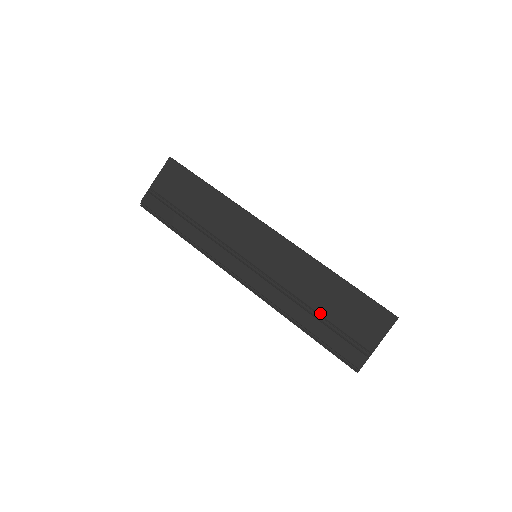
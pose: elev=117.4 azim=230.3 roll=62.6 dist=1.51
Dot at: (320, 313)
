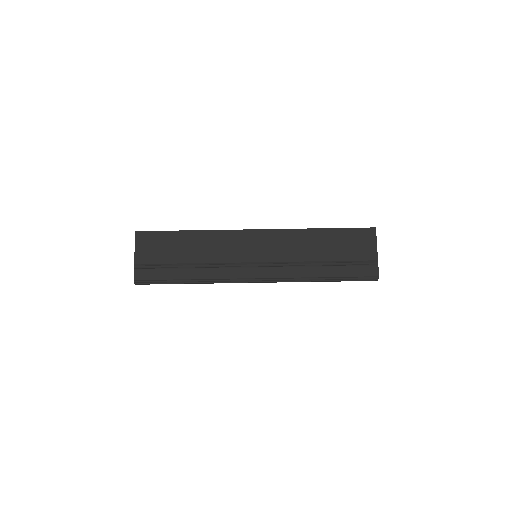
Dot at: (328, 260)
